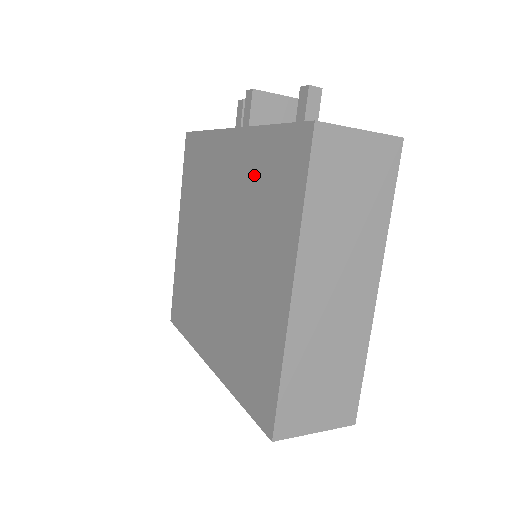
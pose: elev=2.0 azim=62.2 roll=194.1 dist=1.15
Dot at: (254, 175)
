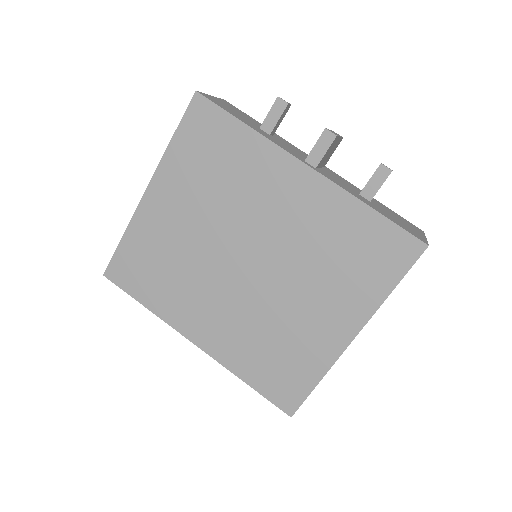
Dot at: (333, 232)
